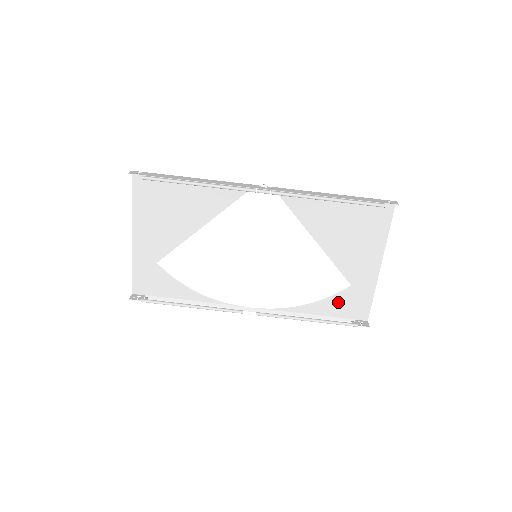
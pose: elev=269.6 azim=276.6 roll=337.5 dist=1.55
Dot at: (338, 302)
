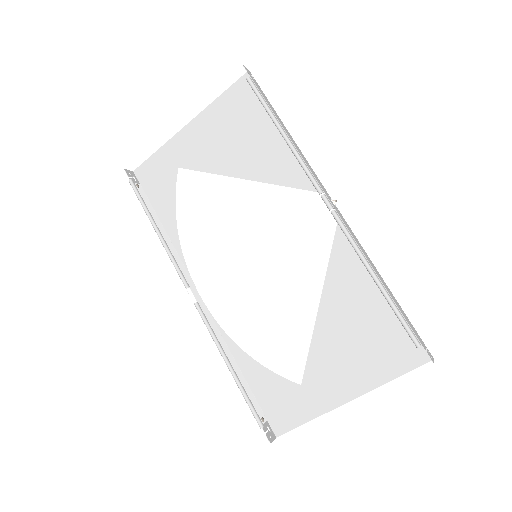
Dot at: (273, 385)
